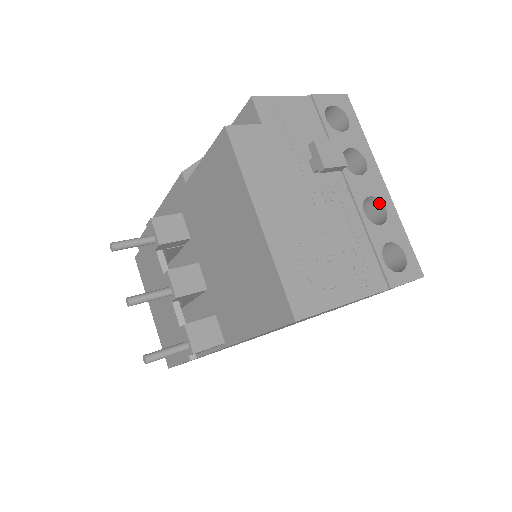
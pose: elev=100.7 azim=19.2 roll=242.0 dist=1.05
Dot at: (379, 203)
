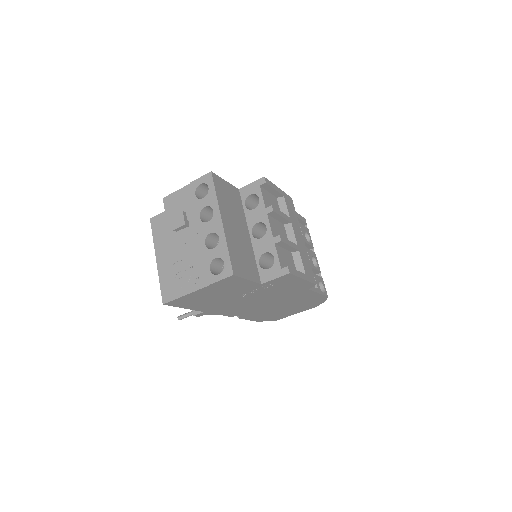
Dot at: (218, 235)
